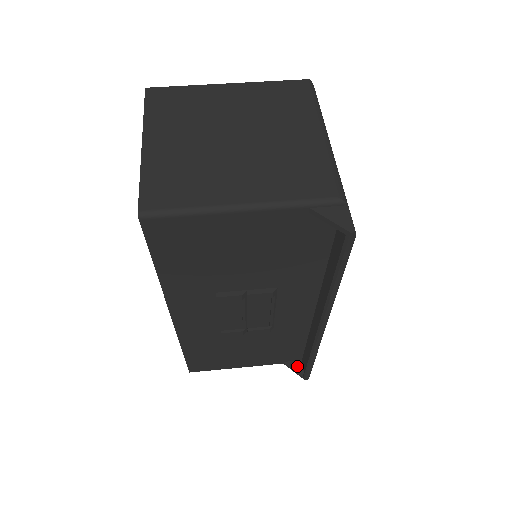
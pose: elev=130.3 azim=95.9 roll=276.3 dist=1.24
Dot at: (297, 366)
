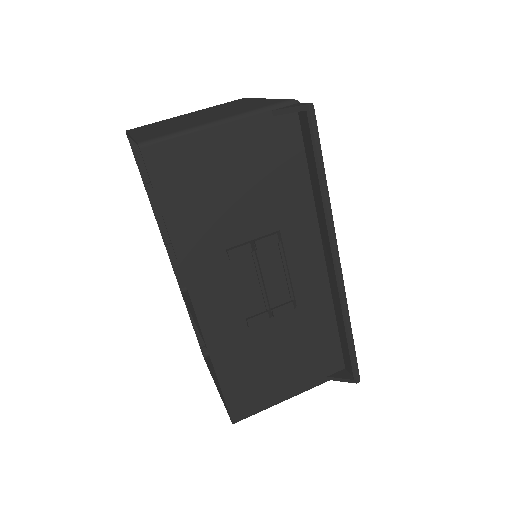
Dot at: (343, 374)
